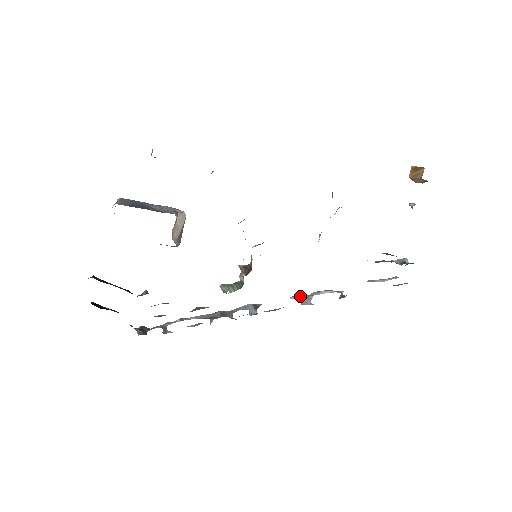
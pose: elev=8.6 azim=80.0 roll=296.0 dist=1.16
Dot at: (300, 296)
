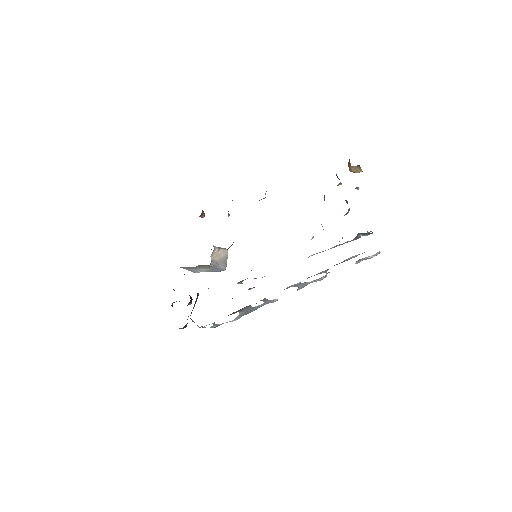
Dot at: (302, 286)
